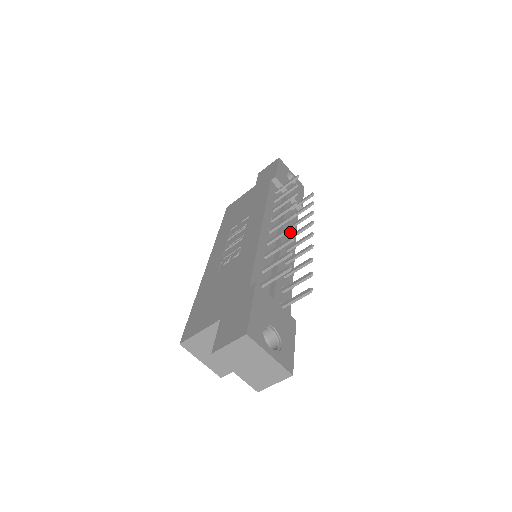
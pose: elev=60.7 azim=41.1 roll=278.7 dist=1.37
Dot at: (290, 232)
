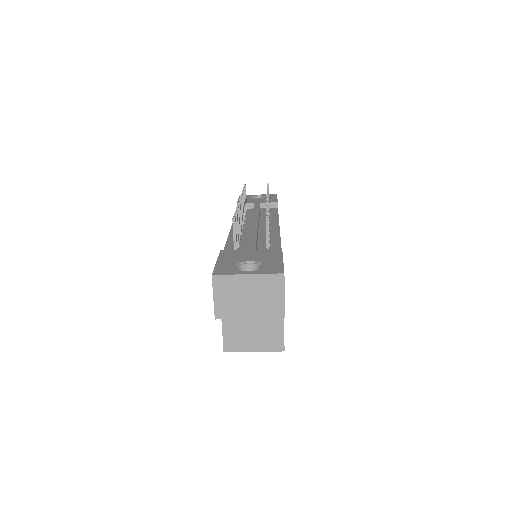
Dot at: (269, 220)
